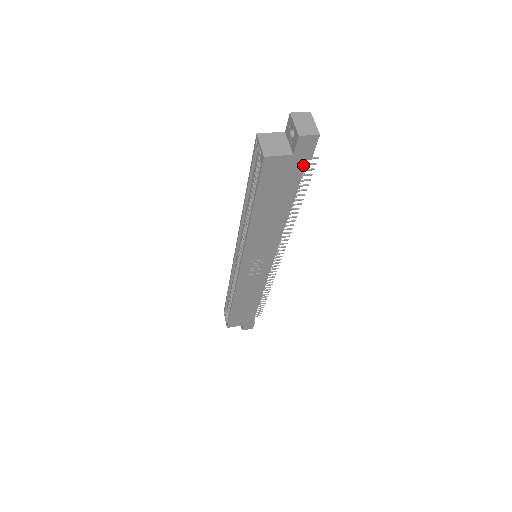
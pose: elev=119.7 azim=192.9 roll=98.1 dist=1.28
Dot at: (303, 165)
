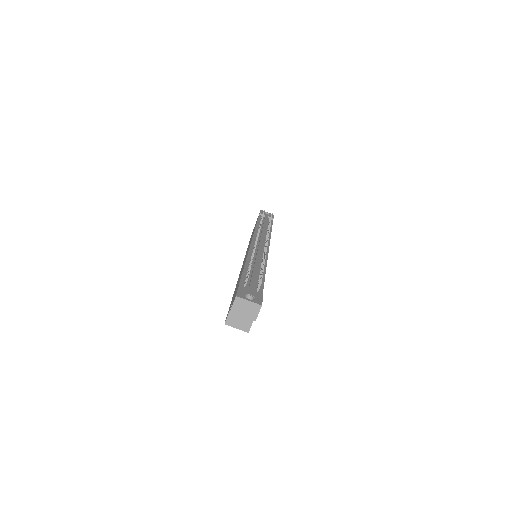
Dot at: occluded
